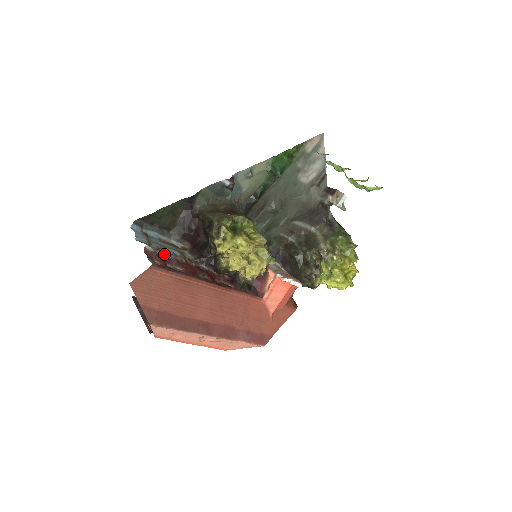
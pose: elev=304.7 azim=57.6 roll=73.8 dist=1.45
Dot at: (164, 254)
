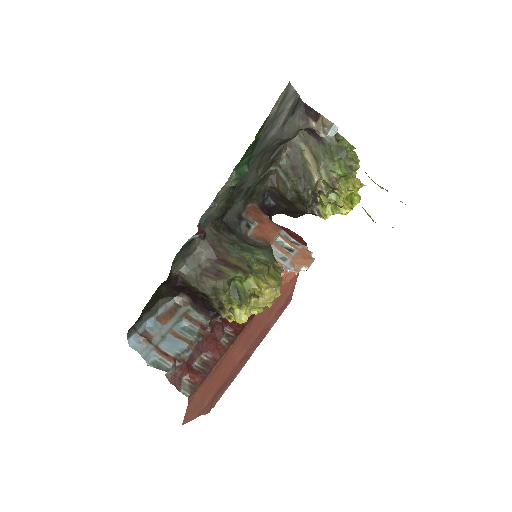
Dot at: (183, 358)
